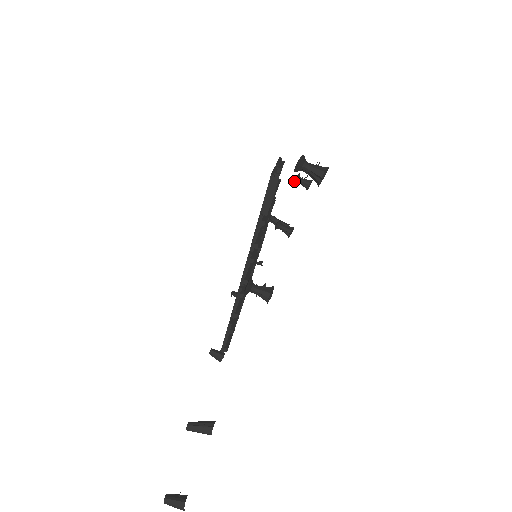
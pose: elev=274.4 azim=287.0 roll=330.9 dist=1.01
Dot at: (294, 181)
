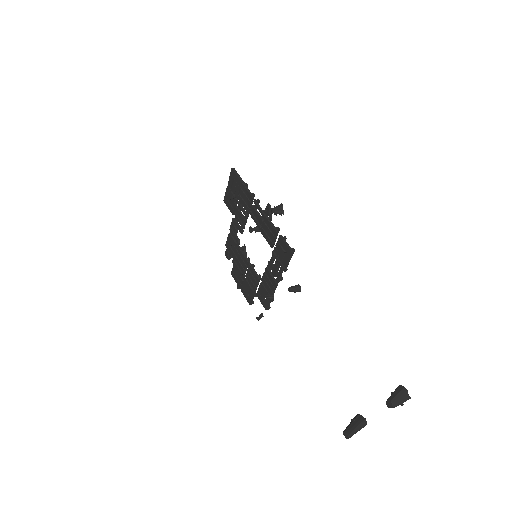
Dot at: occluded
